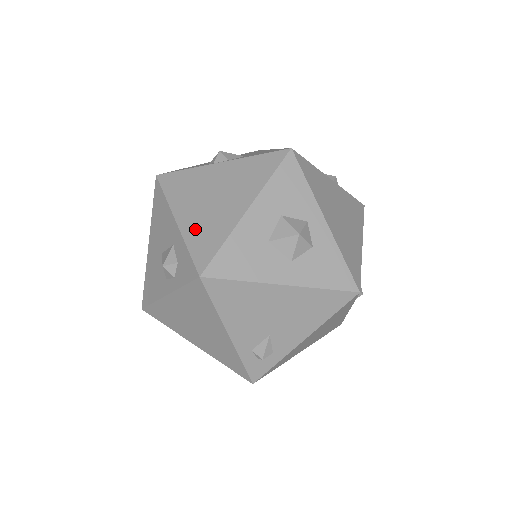
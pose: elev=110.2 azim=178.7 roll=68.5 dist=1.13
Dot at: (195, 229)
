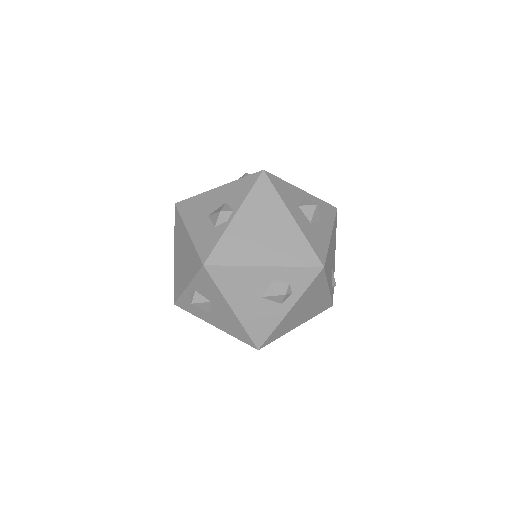
Dot at: (283, 256)
